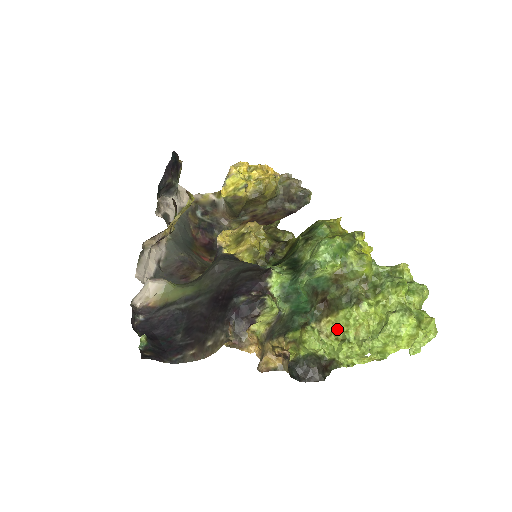
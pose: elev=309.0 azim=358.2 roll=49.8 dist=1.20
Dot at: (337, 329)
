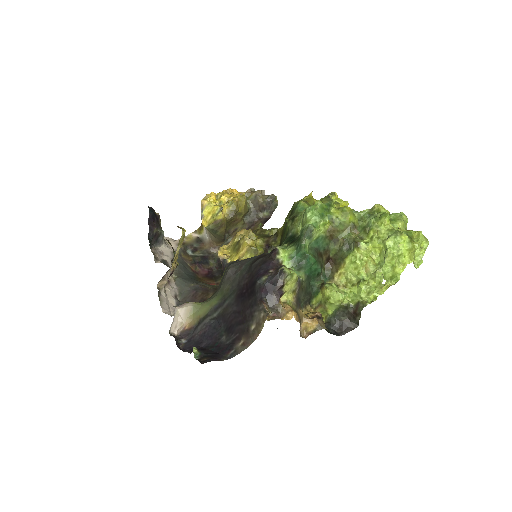
Dot at: (350, 276)
